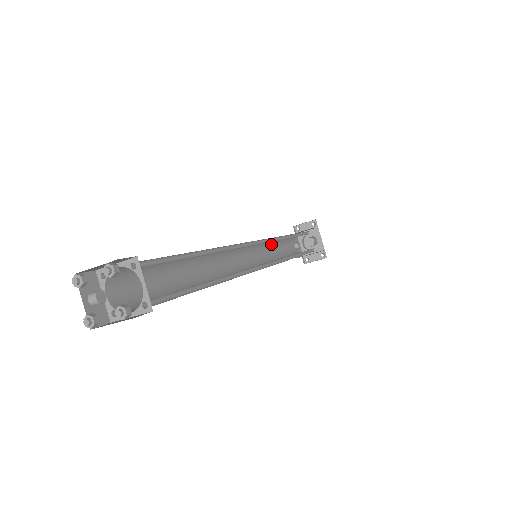
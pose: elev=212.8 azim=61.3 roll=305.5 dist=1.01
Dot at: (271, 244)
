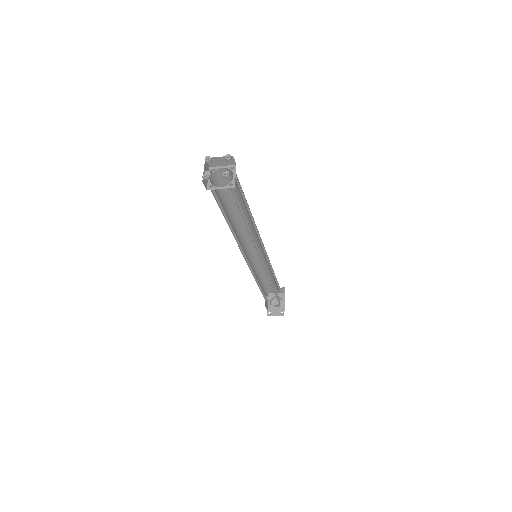
Dot at: (259, 272)
